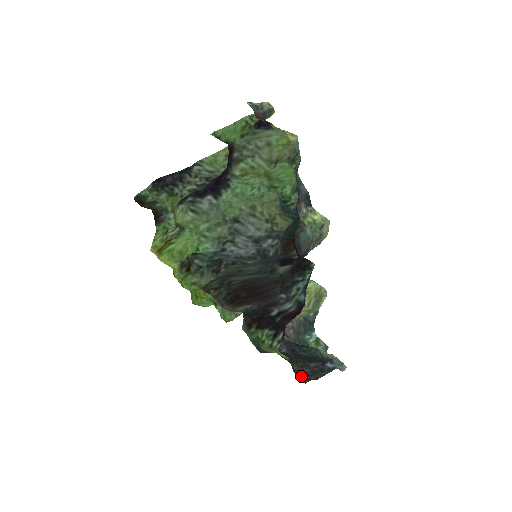
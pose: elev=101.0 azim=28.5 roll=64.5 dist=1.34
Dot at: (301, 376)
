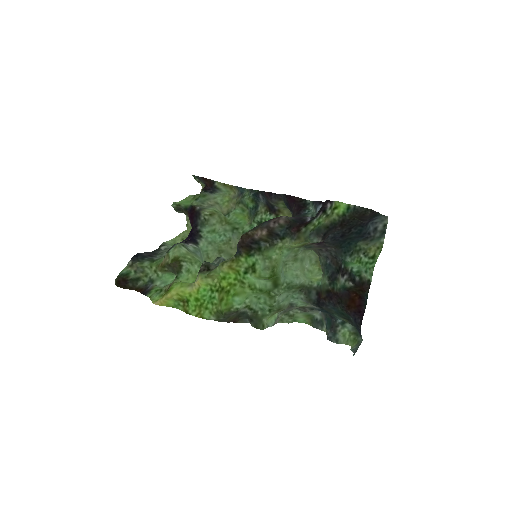
Dot at: (365, 215)
